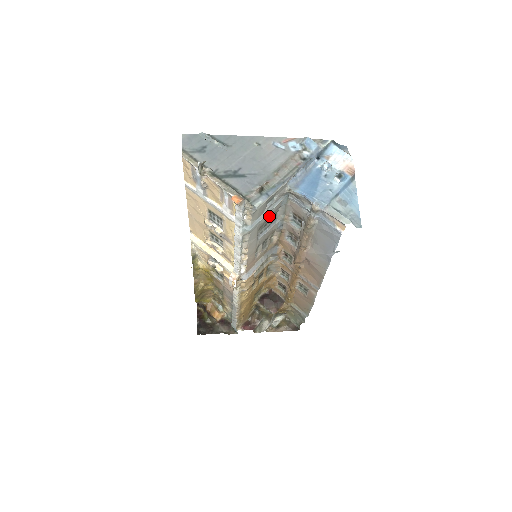
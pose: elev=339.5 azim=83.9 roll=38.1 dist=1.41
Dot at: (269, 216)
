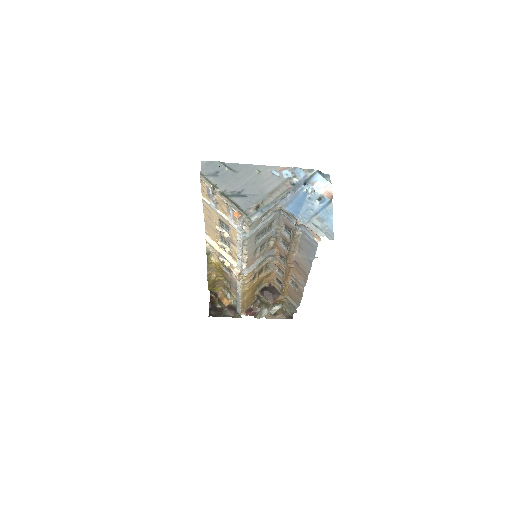
Dot at: (265, 226)
